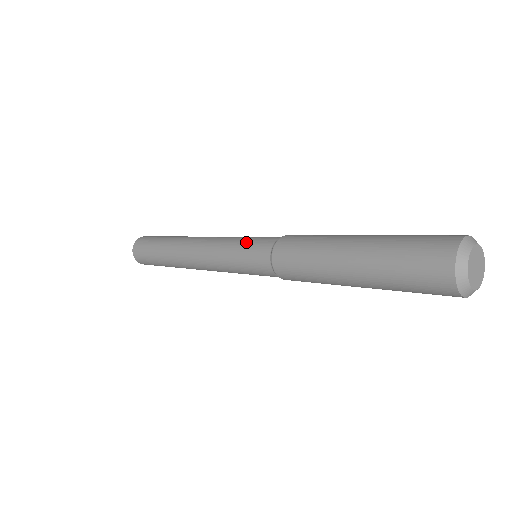
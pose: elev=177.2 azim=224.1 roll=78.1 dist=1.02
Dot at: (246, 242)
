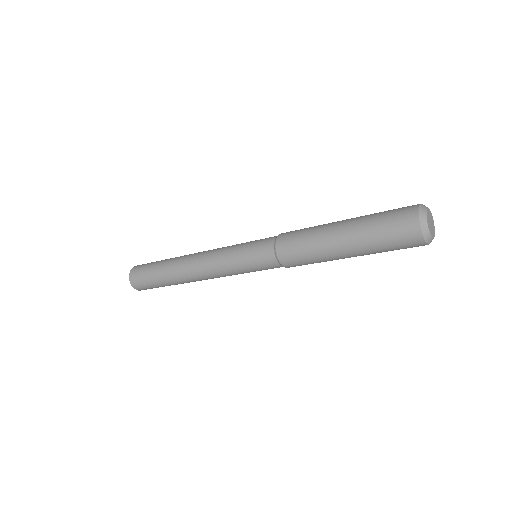
Dot at: (251, 241)
